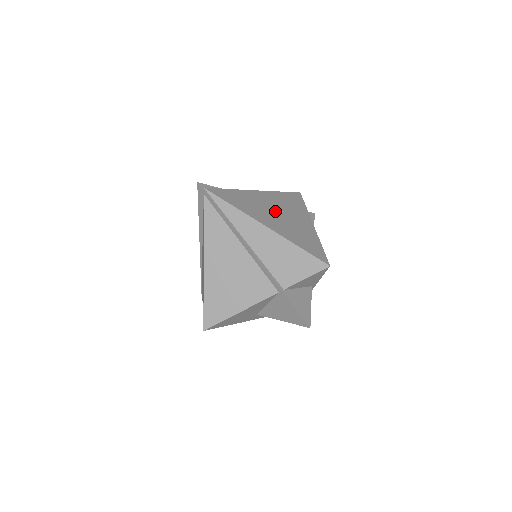
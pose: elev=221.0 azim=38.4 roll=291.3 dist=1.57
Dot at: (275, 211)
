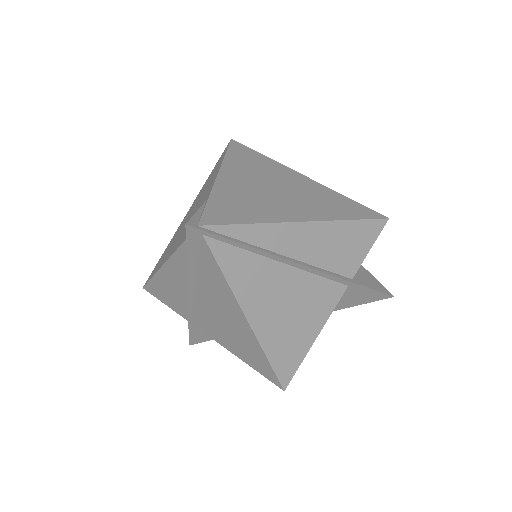
Dot at: (271, 189)
